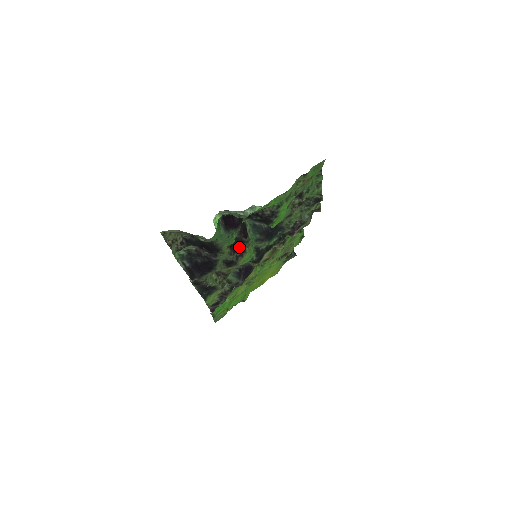
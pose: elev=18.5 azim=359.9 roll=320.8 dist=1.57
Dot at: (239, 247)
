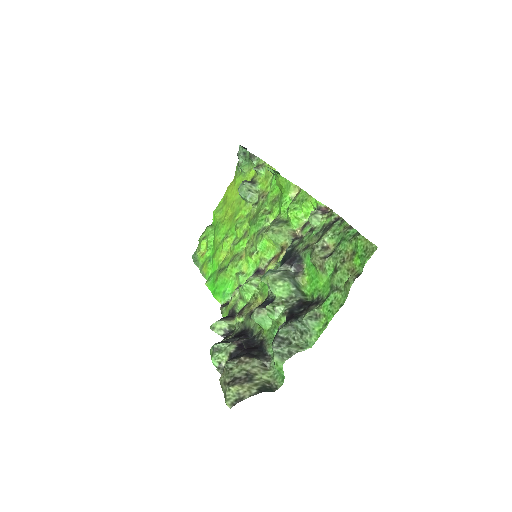
Dot at: occluded
